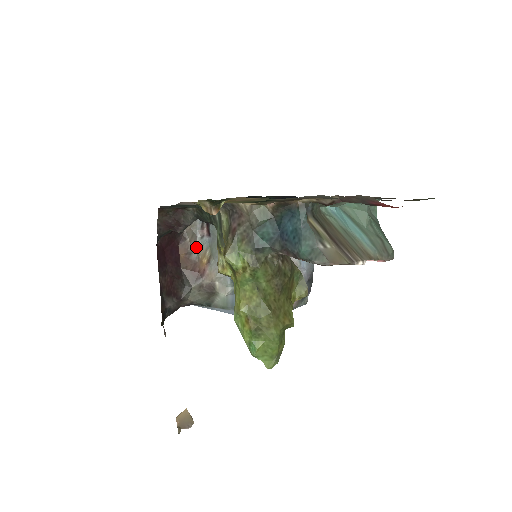
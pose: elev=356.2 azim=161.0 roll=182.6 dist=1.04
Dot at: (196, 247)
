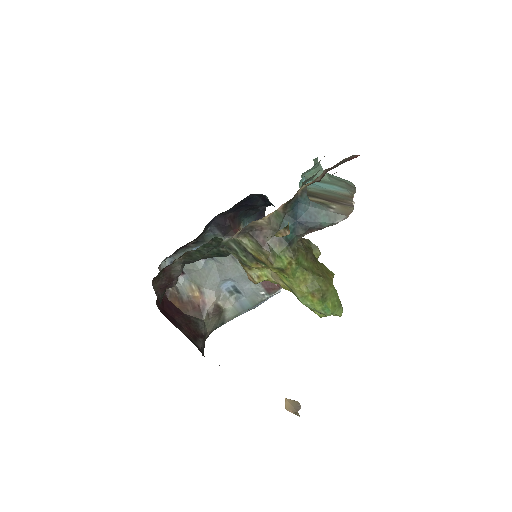
Dot at: (180, 290)
